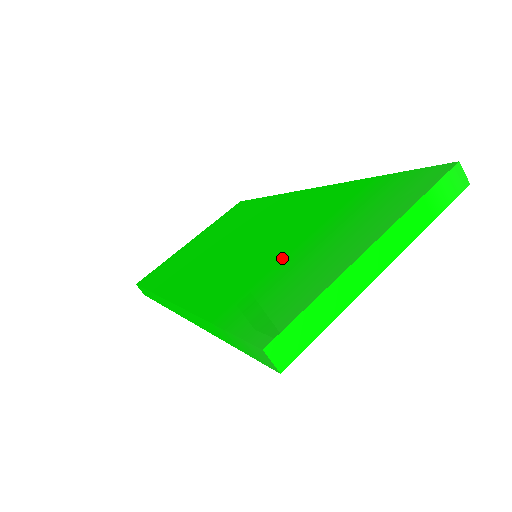
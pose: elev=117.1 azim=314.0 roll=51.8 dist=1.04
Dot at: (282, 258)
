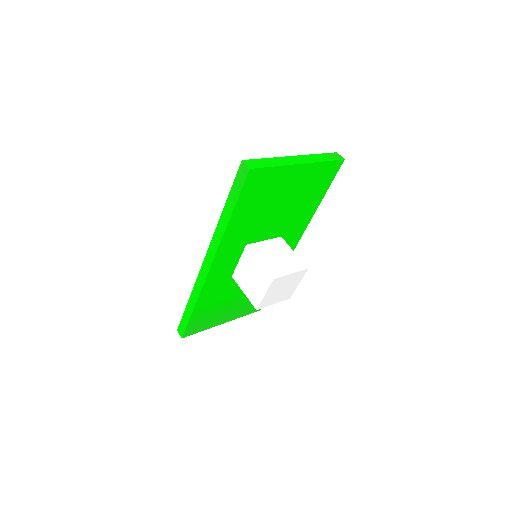
Dot at: occluded
